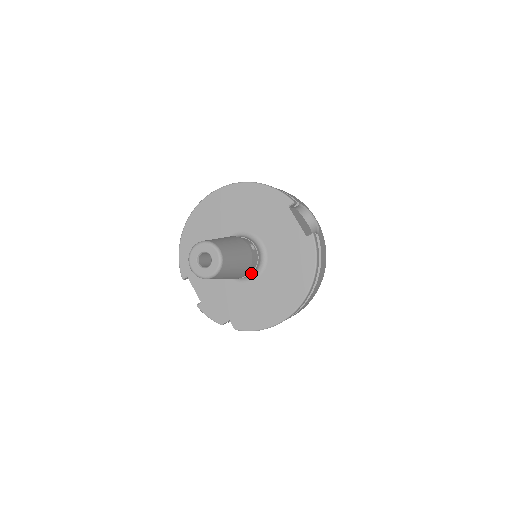
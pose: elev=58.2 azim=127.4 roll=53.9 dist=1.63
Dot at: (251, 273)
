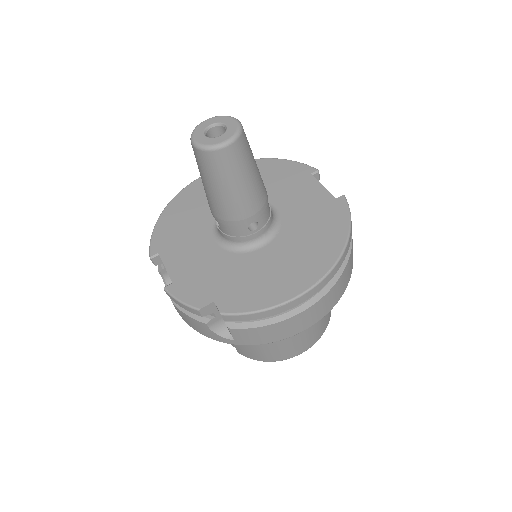
Dot at: (259, 230)
